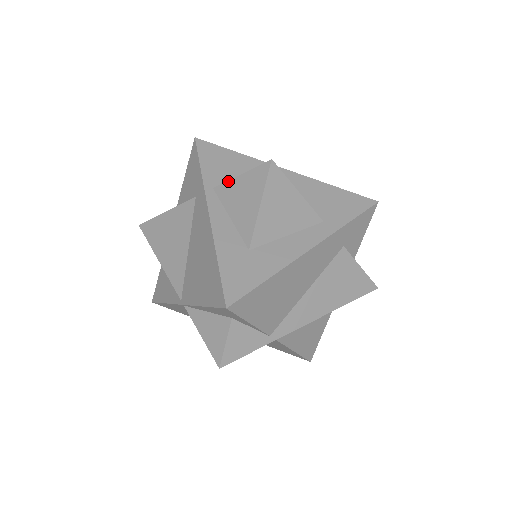
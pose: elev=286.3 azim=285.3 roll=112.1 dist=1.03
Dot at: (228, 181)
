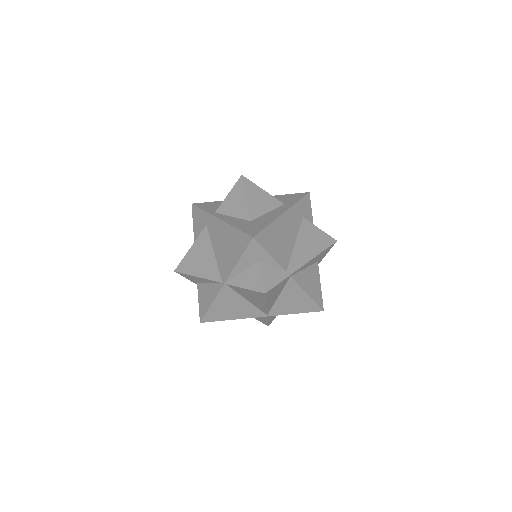
Dot at: (222, 202)
